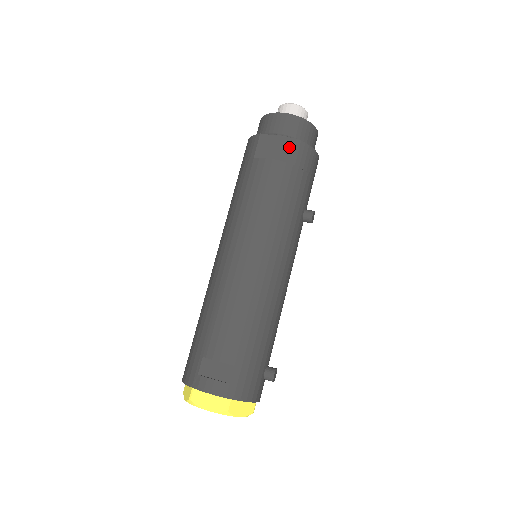
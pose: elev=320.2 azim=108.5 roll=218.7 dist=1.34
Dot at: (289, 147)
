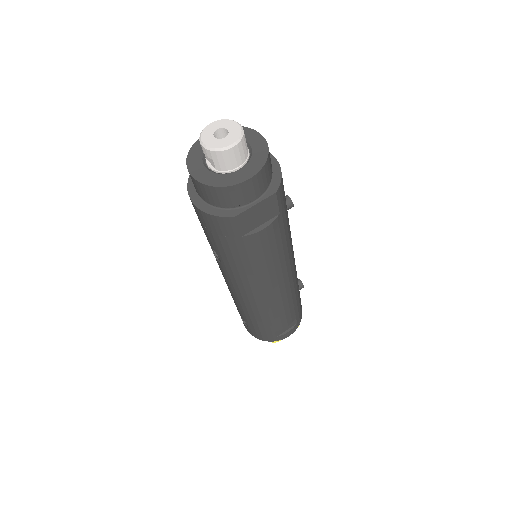
Dot at: (272, 204)
